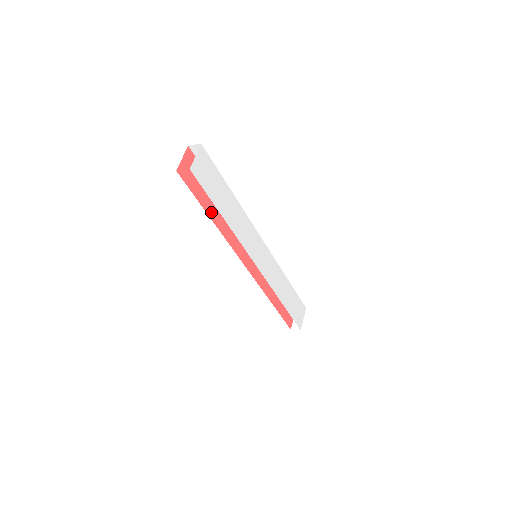
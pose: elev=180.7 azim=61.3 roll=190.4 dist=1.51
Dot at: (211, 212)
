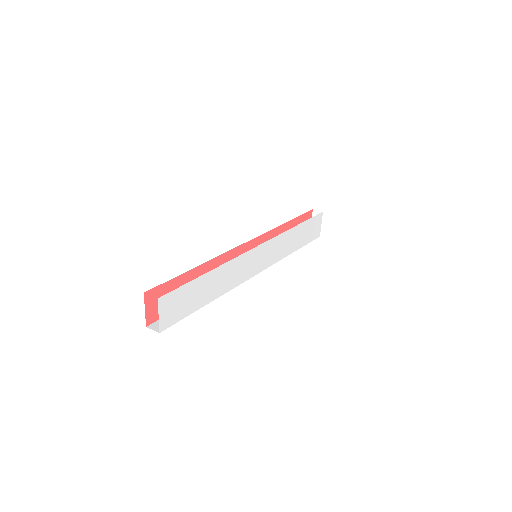
Dot at: occluded
